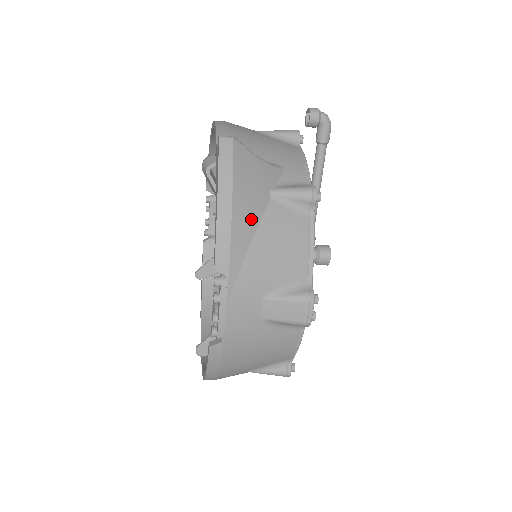
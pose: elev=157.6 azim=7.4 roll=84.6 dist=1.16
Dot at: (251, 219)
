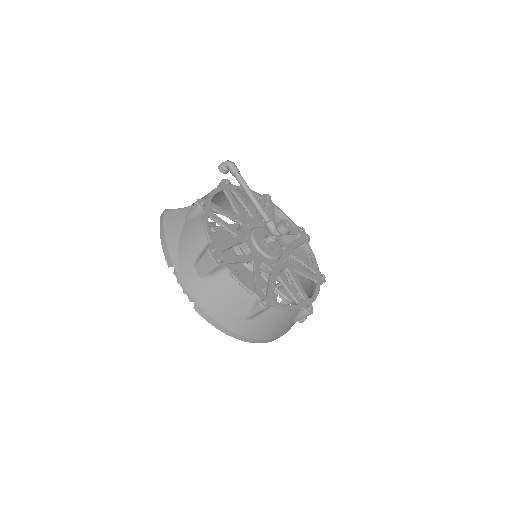
Dot at: (176, 236)
